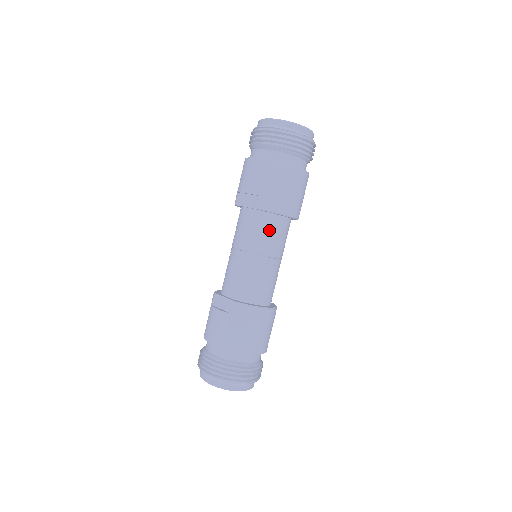
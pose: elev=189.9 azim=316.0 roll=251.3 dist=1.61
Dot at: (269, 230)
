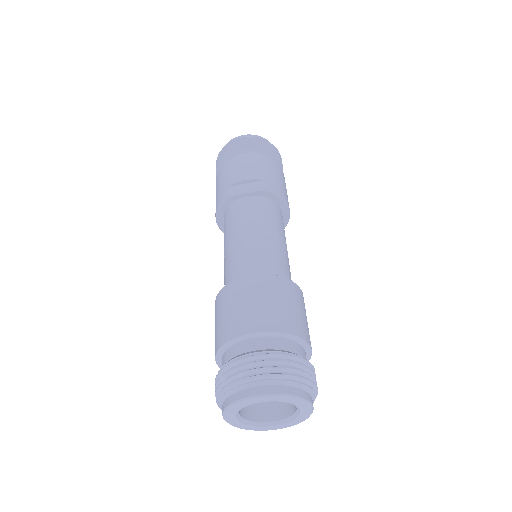
Dot at: (277, 216)
